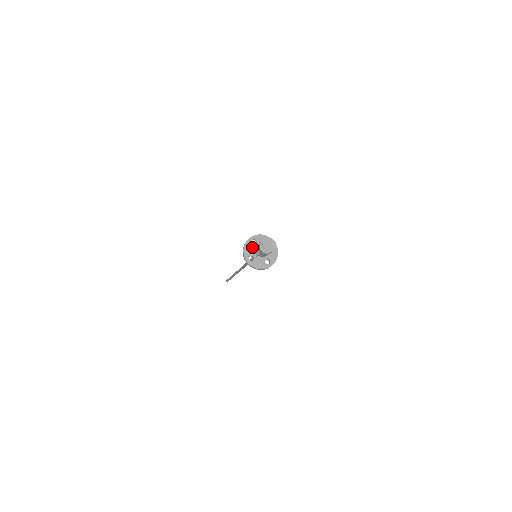
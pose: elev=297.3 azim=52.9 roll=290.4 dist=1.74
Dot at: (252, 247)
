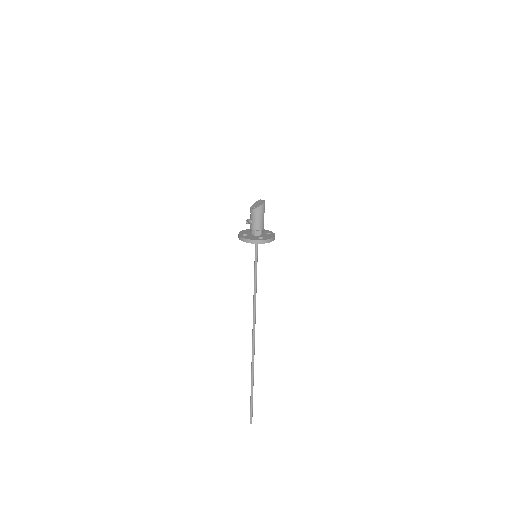
Dot at: (249, 232)
